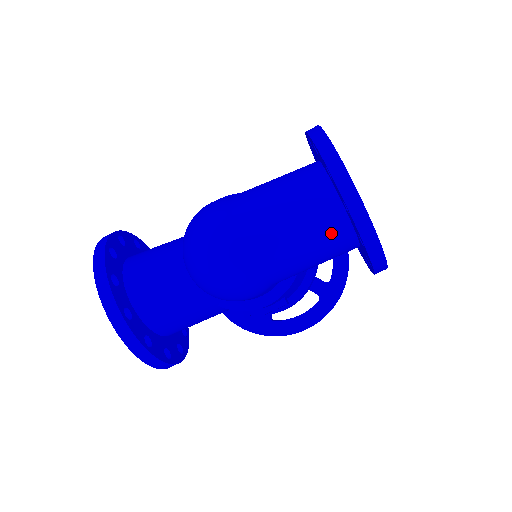
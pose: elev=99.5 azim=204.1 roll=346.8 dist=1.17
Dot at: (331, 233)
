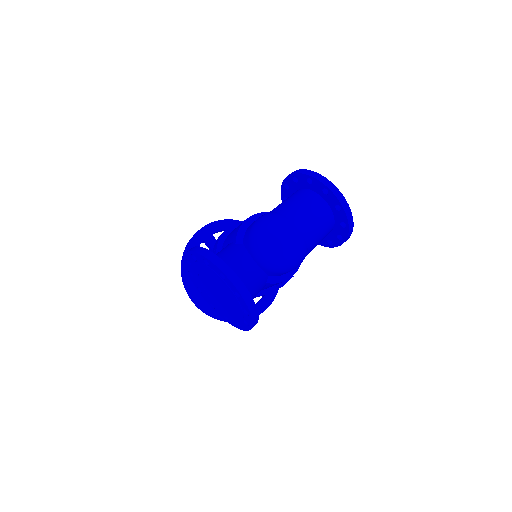
Dot at: (328, 224)
